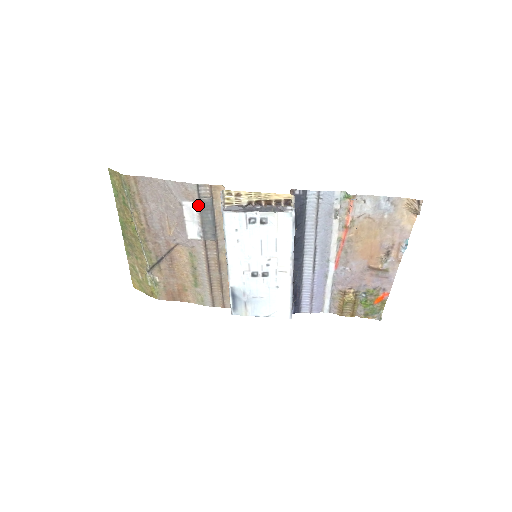
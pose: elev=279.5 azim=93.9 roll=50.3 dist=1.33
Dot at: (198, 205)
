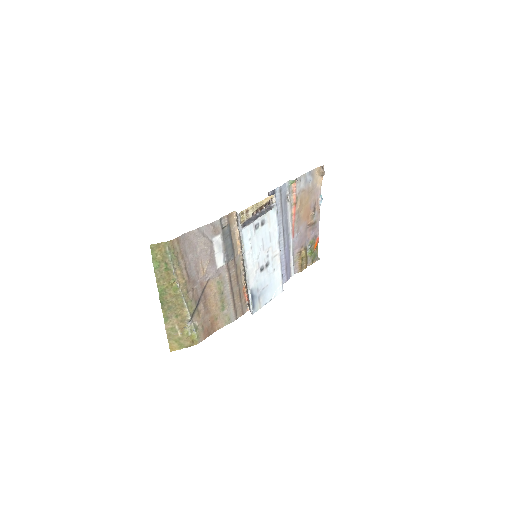
Dot at: (222, 236)
